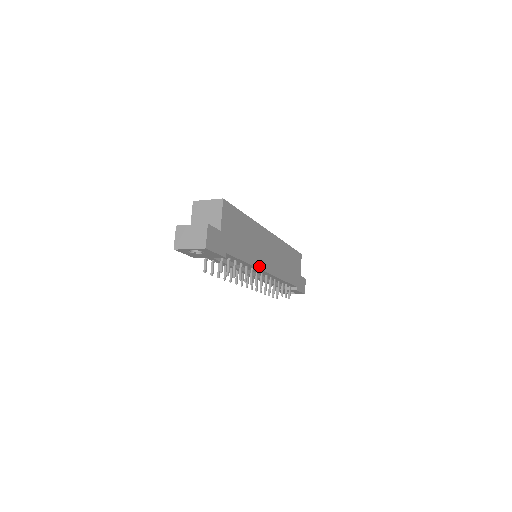
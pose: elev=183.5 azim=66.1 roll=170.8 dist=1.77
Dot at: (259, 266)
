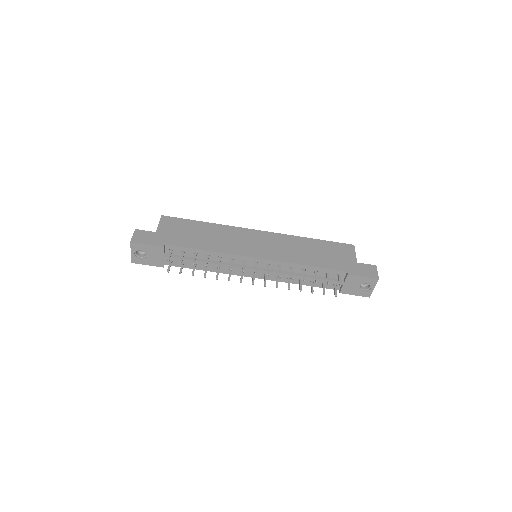
Dot at: (235, 253)
